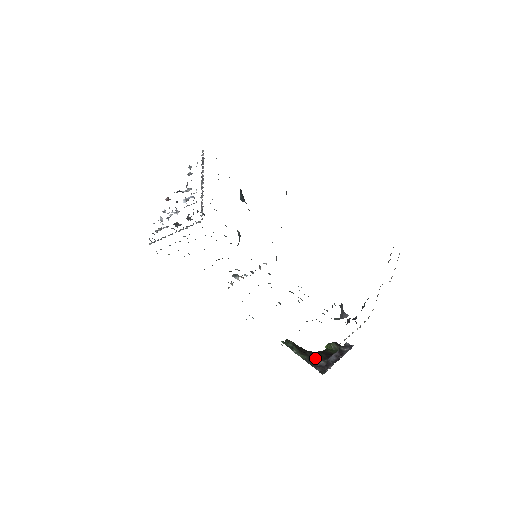
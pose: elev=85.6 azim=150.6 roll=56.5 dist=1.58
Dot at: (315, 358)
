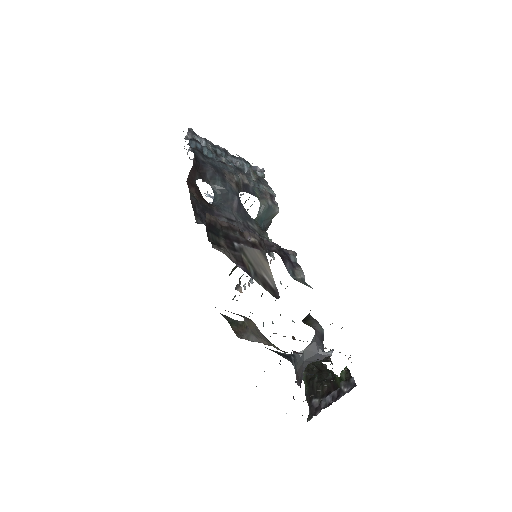
Dot at: (314, 392)
